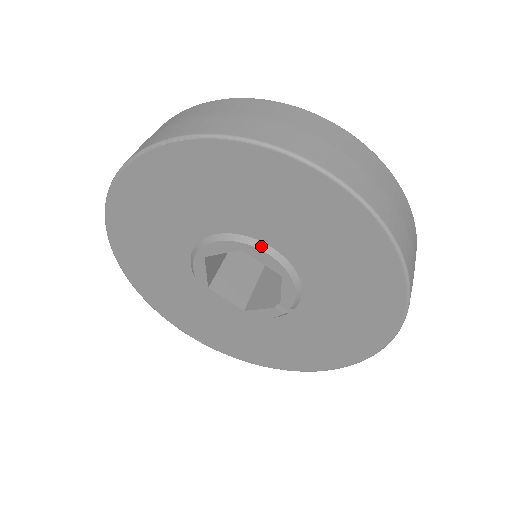
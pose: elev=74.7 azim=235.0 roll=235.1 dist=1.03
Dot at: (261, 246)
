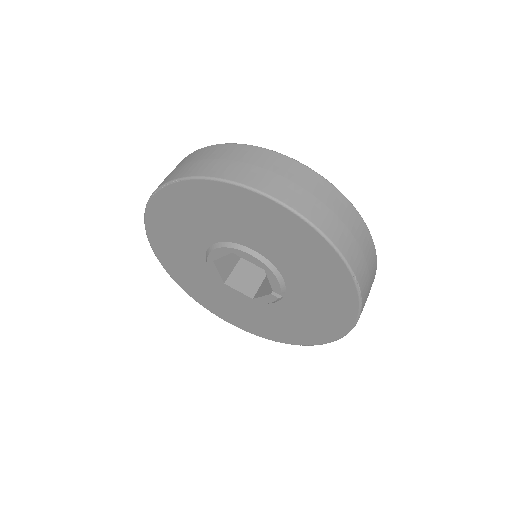
Dot at: (243, 249)
